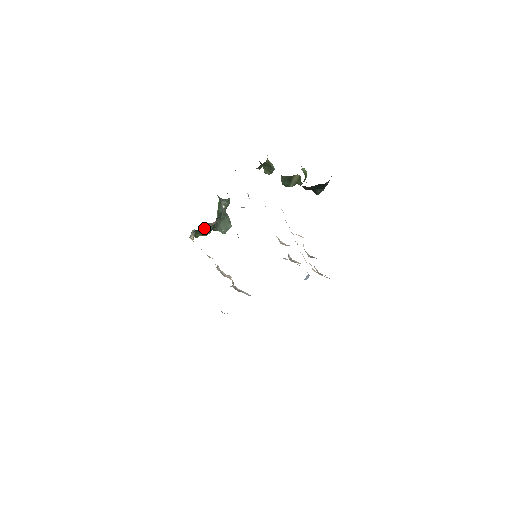
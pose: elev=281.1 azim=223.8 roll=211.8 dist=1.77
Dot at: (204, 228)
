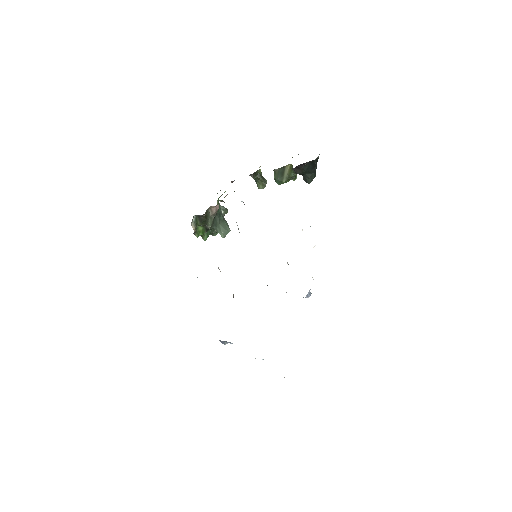
Dot at: (205, 215)
